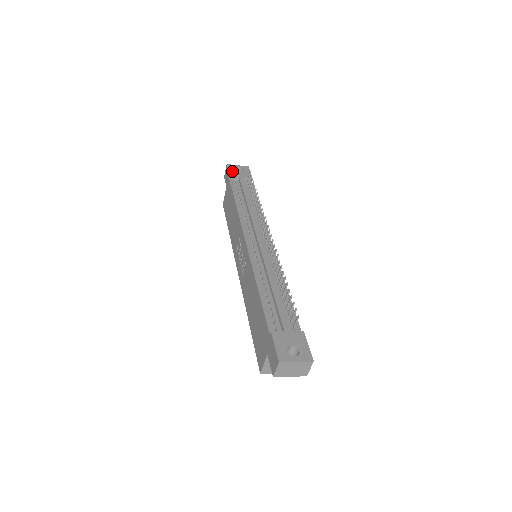
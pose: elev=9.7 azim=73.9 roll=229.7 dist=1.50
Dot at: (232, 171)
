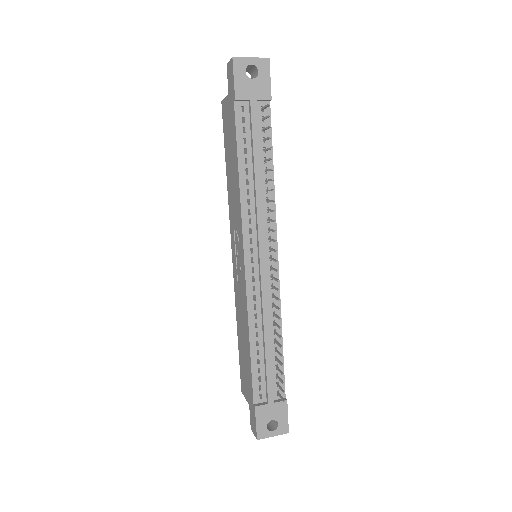
Dot at: (240, 81)
